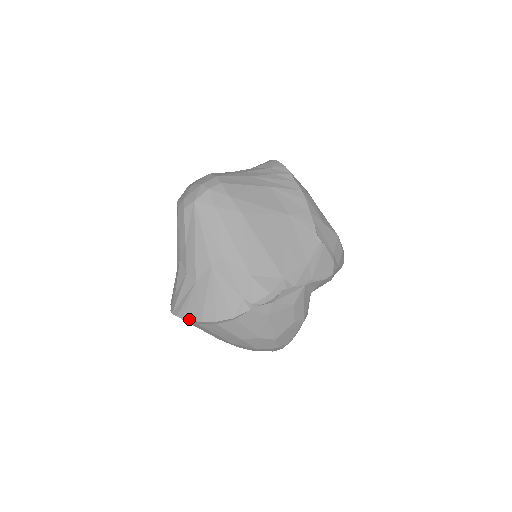
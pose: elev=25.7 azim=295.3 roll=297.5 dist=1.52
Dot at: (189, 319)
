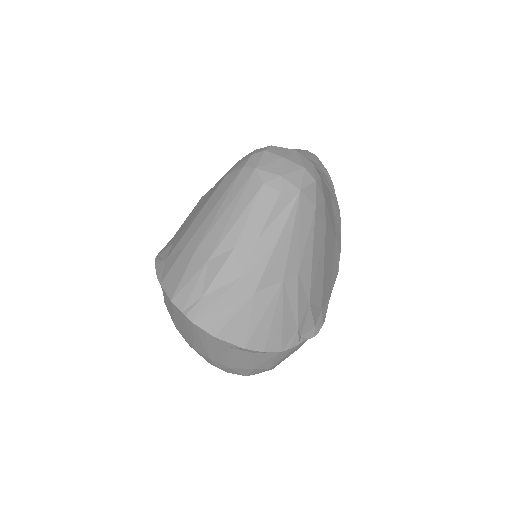
Dot at: (227, 340)
